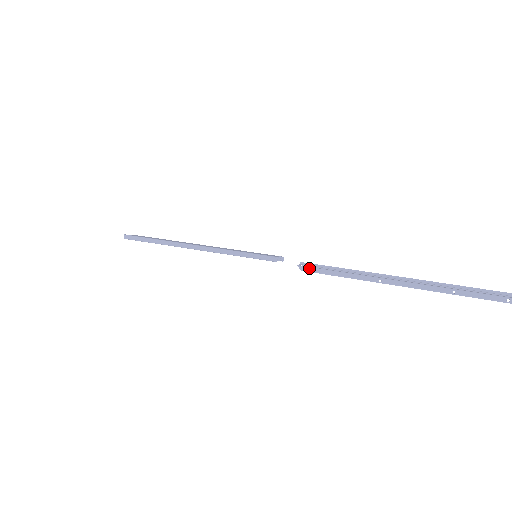
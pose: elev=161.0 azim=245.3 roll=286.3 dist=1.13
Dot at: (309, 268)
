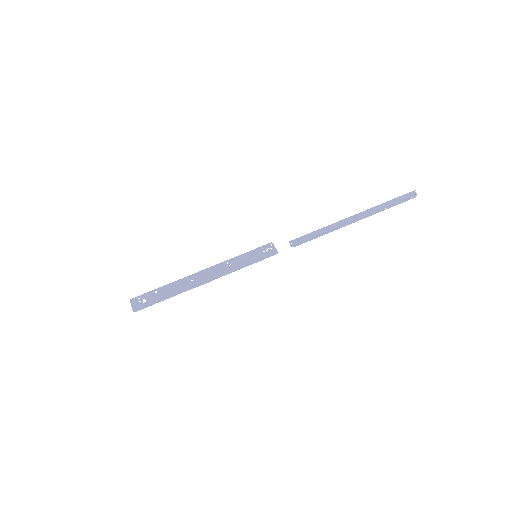
Dot at: (299, 243)
